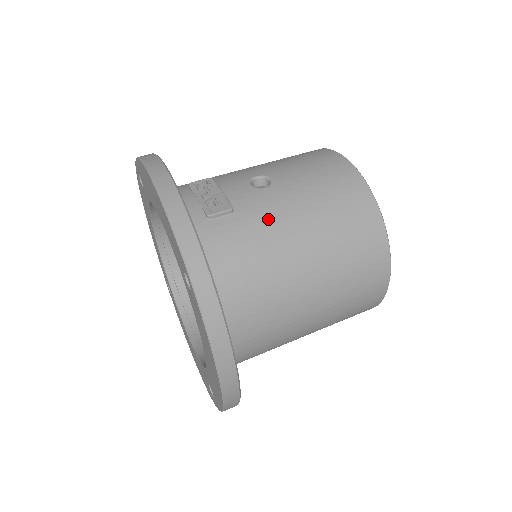
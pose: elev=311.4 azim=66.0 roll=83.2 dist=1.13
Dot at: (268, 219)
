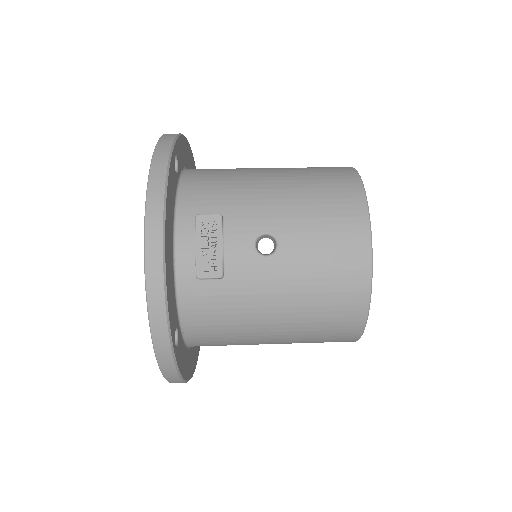
Dot at: (253, 294)
